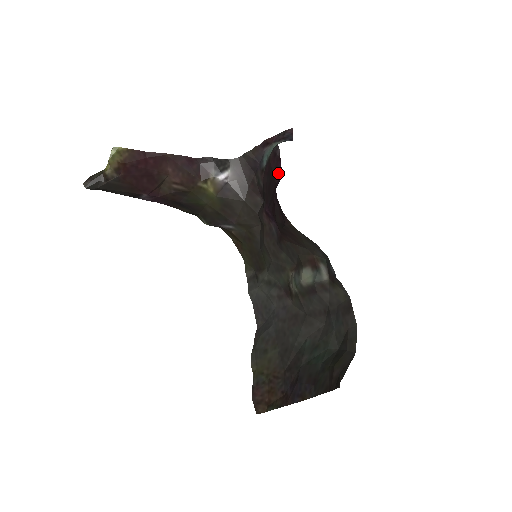
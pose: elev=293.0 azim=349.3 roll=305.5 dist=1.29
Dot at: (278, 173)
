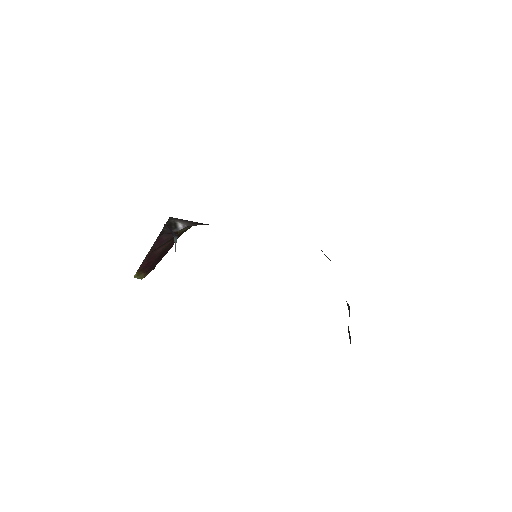
Dot at: occluded
